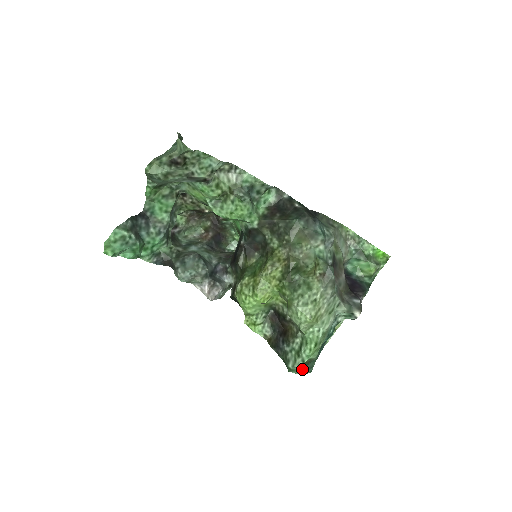
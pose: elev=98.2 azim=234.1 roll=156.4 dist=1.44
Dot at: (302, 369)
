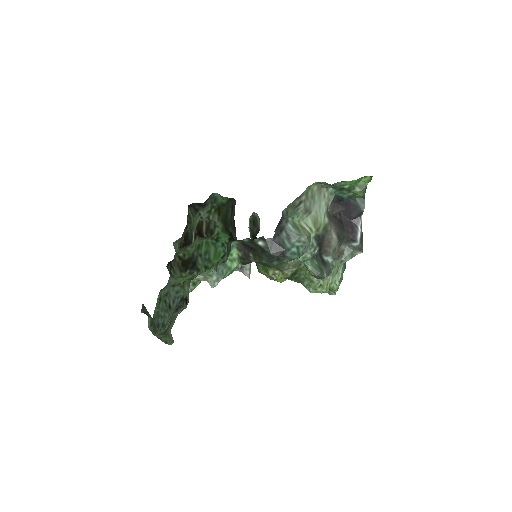
Dot at: occluded
